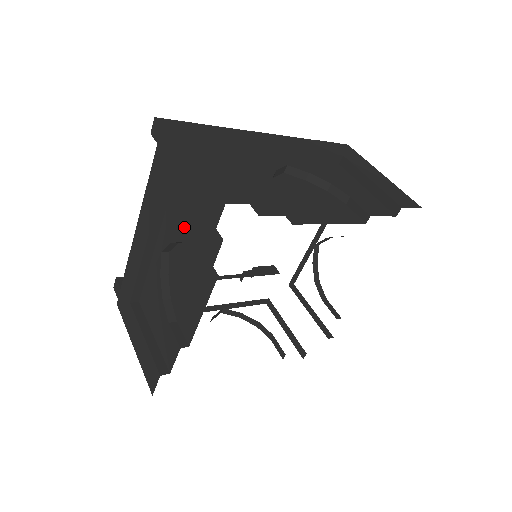
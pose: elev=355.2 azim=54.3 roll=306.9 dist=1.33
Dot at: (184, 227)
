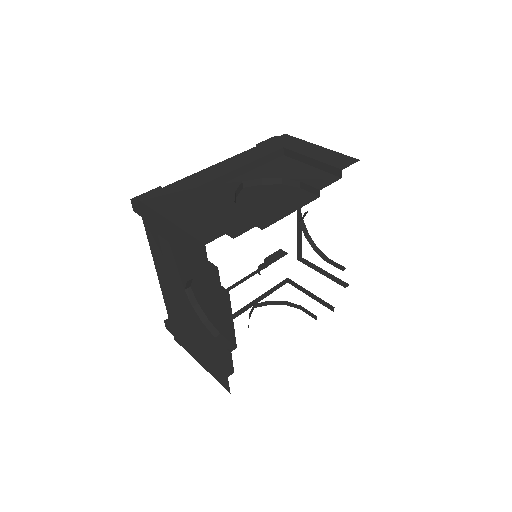
Dot at: (190, 267)
